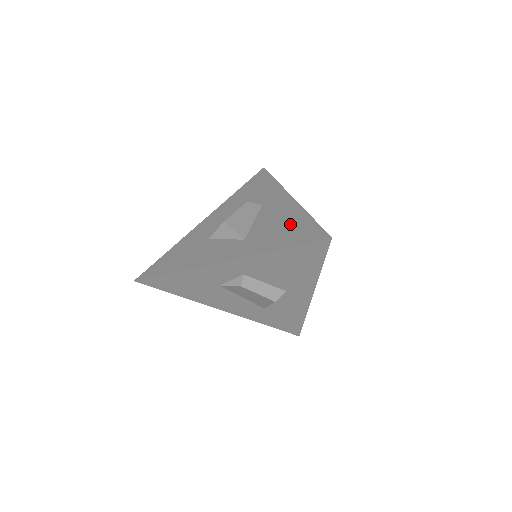
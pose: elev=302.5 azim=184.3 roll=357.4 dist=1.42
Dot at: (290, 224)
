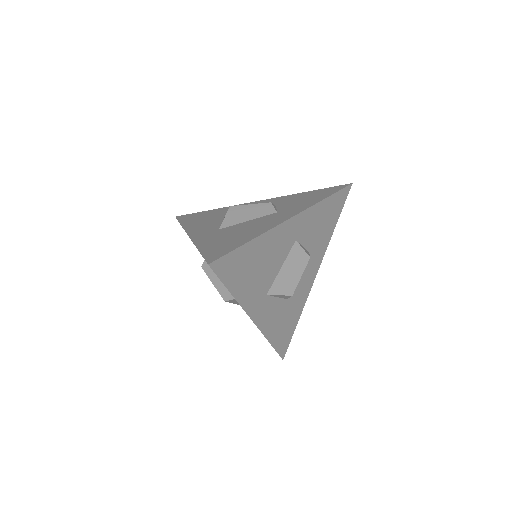
Dot at: (238, 237)
